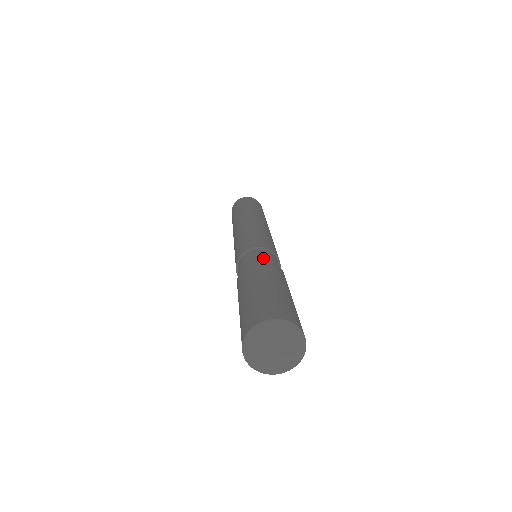
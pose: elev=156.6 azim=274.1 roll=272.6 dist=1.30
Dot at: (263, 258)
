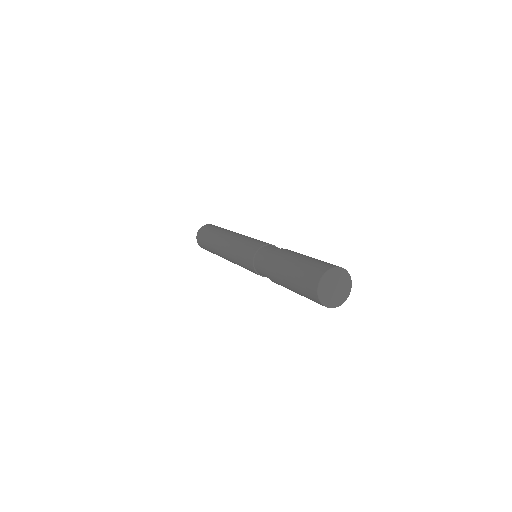
Dot at: occluded
